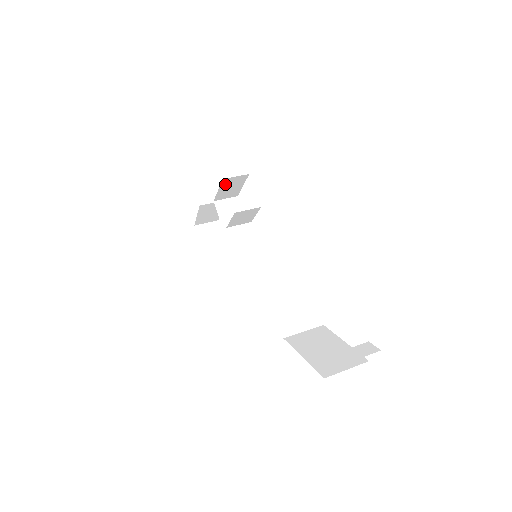
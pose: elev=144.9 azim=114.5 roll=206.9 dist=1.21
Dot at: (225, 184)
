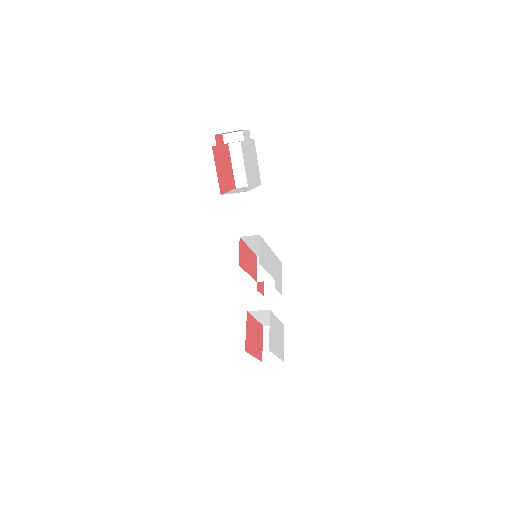
Dot at: occluded
